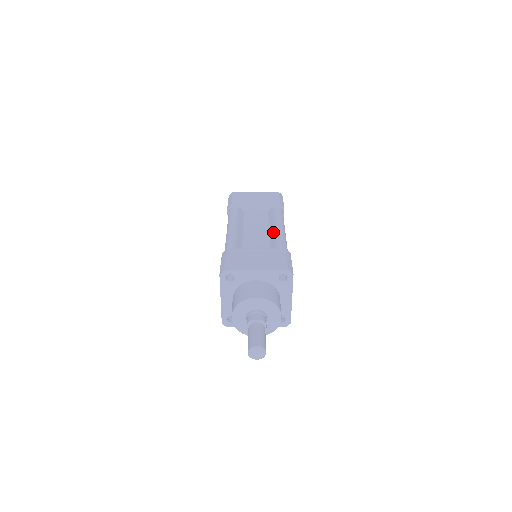
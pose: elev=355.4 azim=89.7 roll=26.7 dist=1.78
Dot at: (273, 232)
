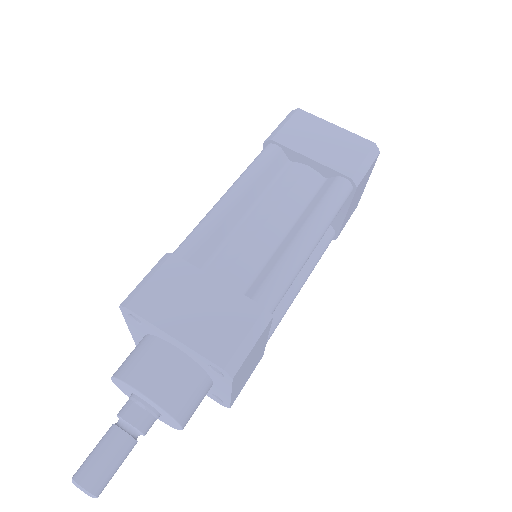
Dot at: (287, 243)
